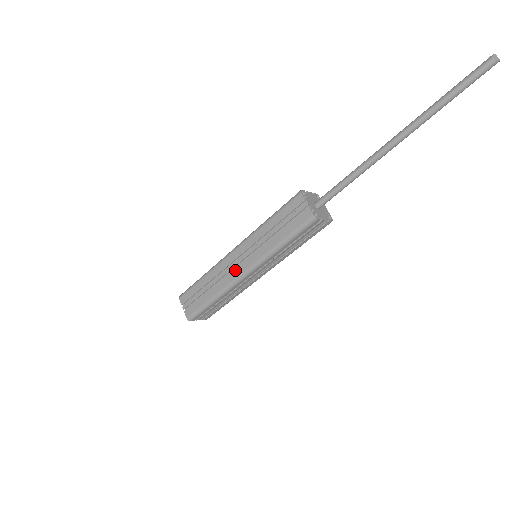
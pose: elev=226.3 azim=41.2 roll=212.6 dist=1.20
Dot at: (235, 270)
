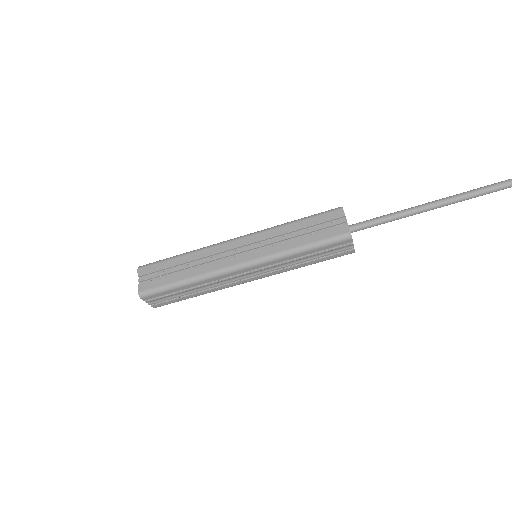
Dot at: (231, 258)
